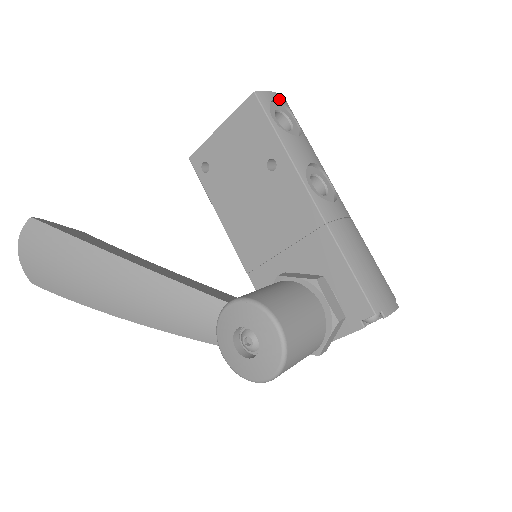
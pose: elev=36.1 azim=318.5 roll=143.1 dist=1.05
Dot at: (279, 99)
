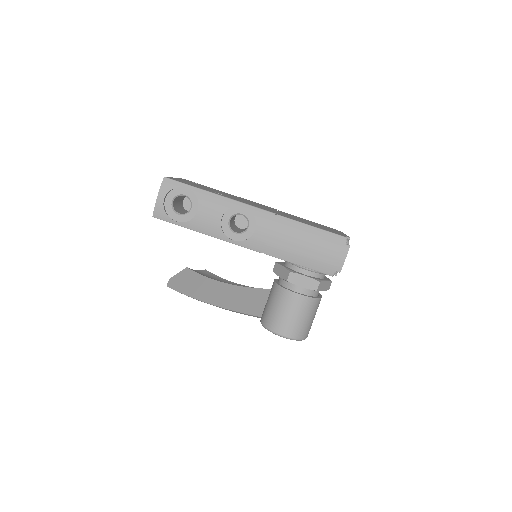
Dot at: (164, 196)
